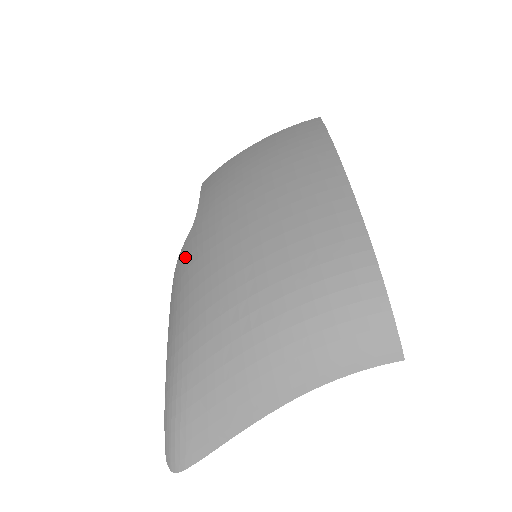
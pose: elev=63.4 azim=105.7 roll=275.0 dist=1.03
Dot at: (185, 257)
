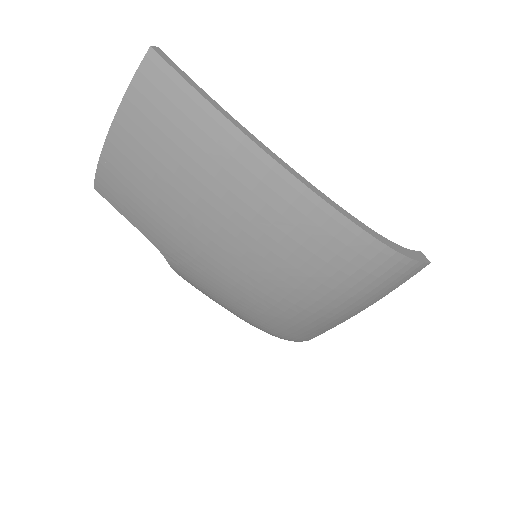
Dot at: (189, 279)
